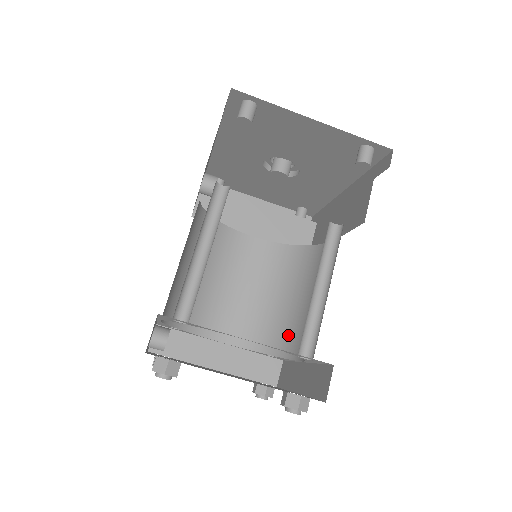
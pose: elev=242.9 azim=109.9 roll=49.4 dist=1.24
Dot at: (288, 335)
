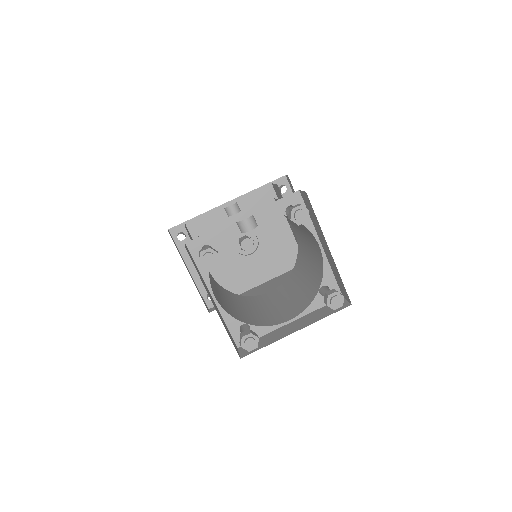
Dot at: (259, 319)
